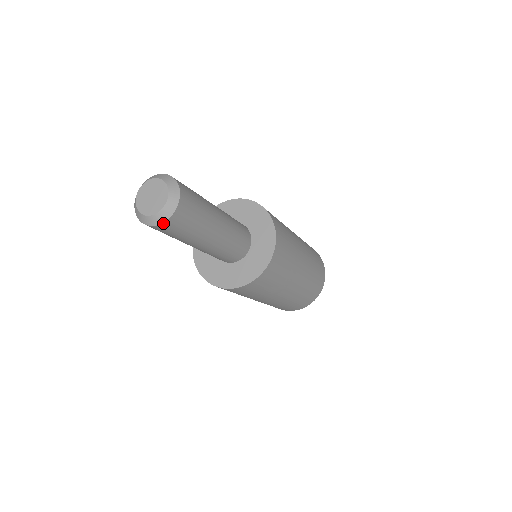
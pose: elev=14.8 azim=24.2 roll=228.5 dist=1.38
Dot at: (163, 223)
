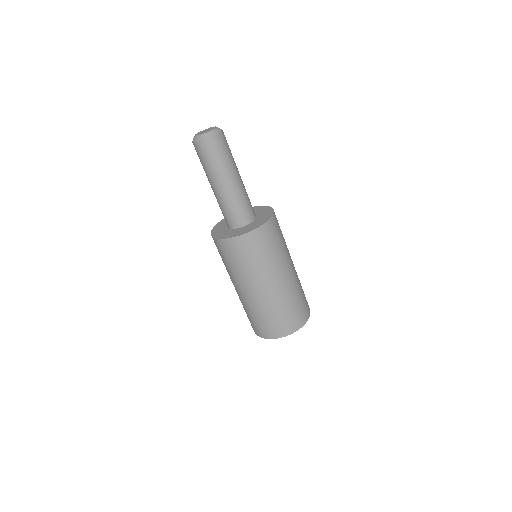
Dot at: (219, 134)
